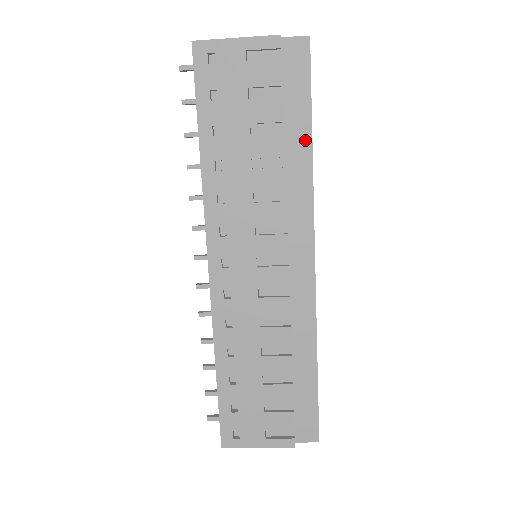
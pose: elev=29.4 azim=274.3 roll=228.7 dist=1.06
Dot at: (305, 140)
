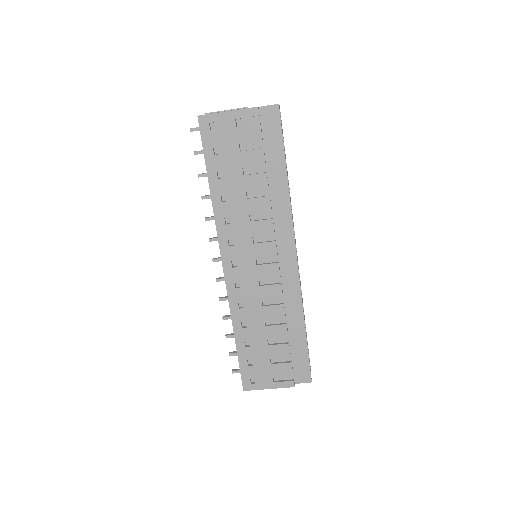
Dot at: (282, 175)
